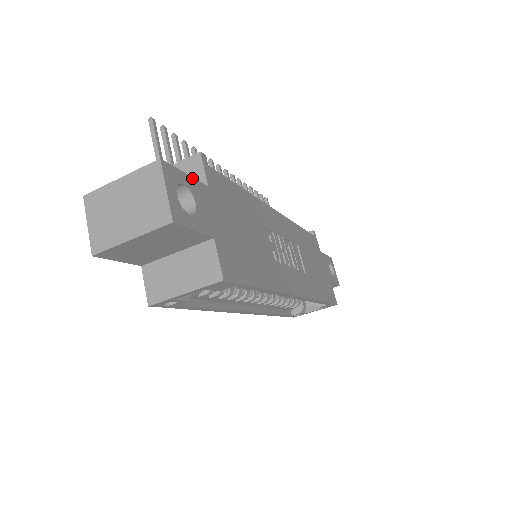
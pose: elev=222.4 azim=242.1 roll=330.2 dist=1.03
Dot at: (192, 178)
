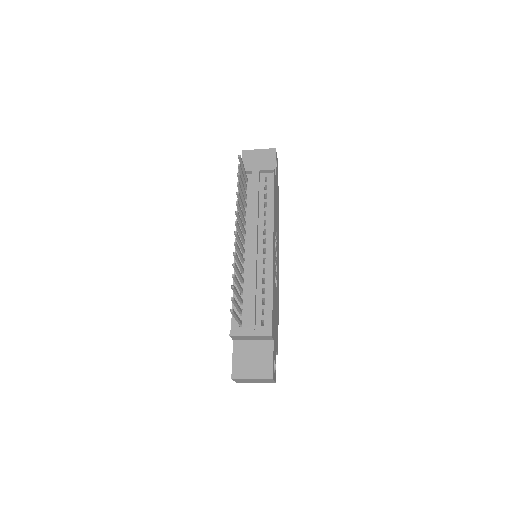
Dot at: (273, 355)
